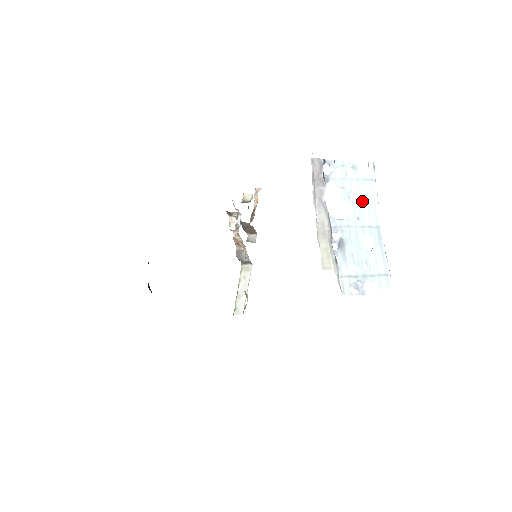
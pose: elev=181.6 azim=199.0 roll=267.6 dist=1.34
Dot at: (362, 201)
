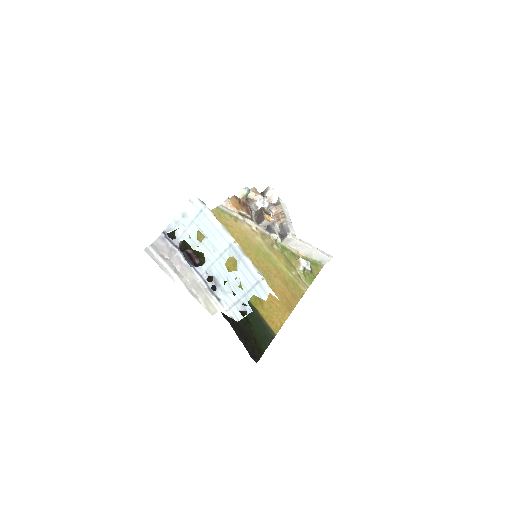
Dot at: (207, 236)
